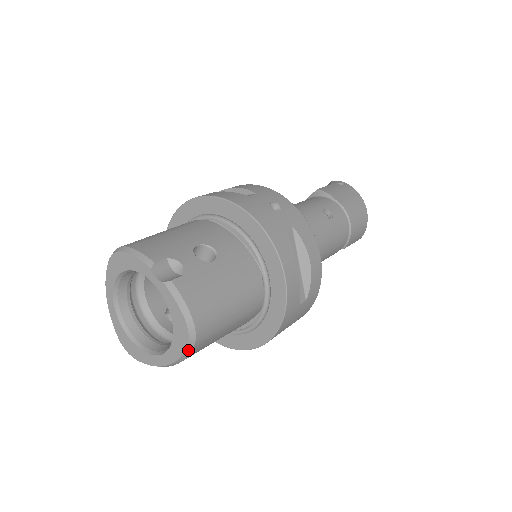
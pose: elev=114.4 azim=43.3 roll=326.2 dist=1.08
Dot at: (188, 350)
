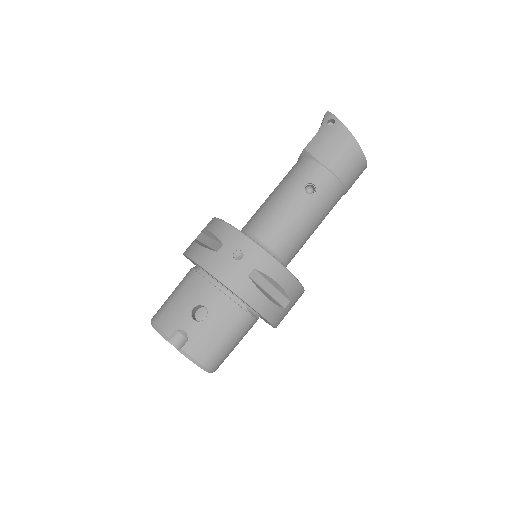
Dot at: (212, 372)
